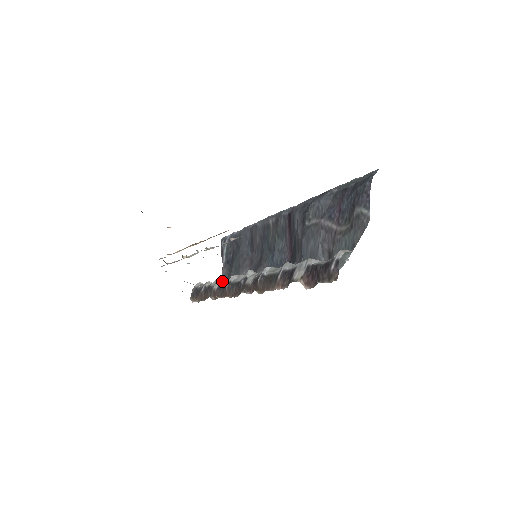
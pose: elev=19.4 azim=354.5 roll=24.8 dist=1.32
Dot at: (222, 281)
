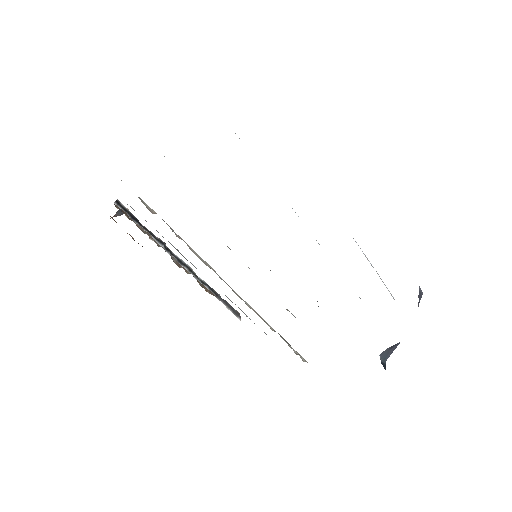
Dot at: occluded
